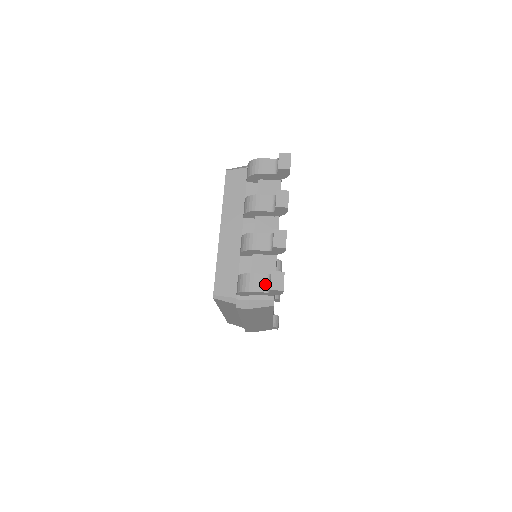
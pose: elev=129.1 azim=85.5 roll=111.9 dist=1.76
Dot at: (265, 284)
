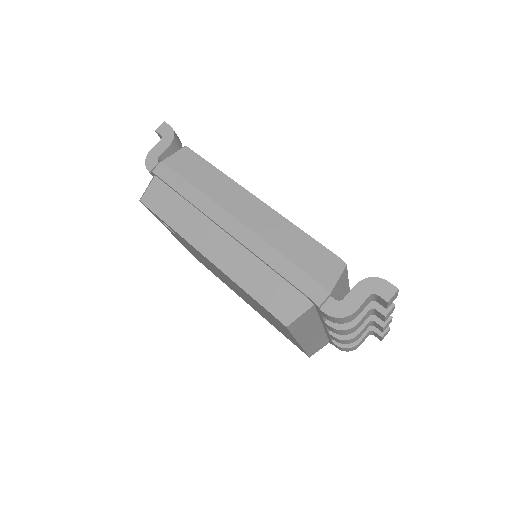
Dot at: occluded
